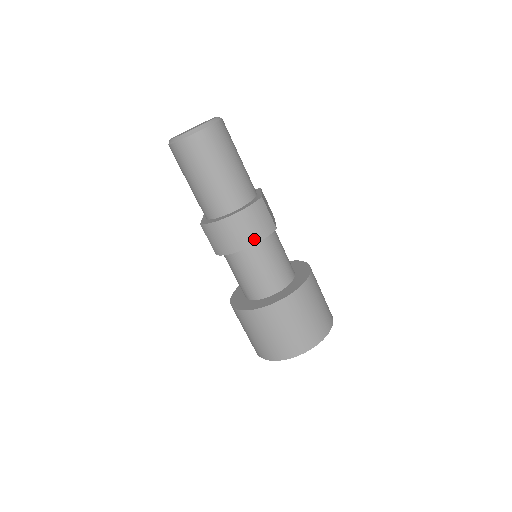
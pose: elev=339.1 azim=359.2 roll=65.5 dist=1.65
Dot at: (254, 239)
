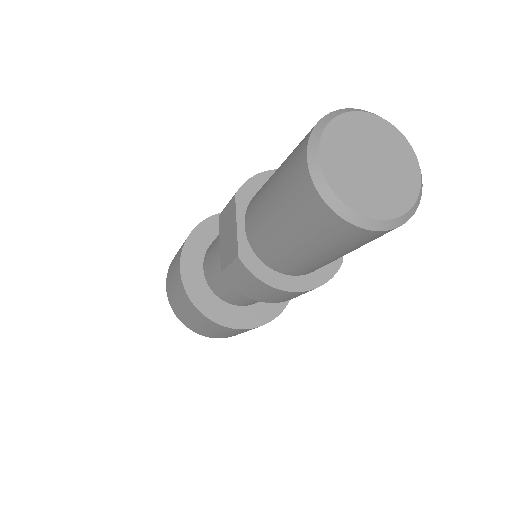
Dot at: occluded
